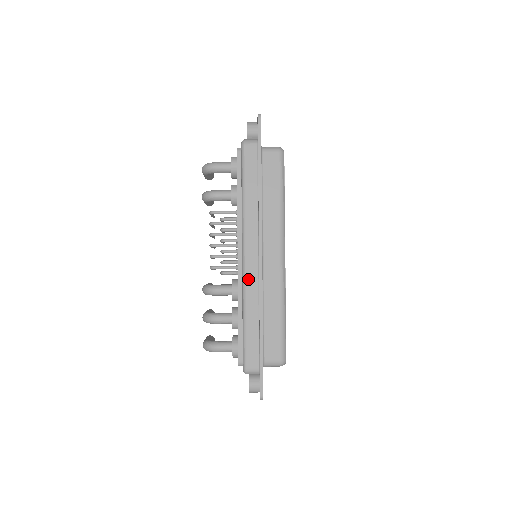
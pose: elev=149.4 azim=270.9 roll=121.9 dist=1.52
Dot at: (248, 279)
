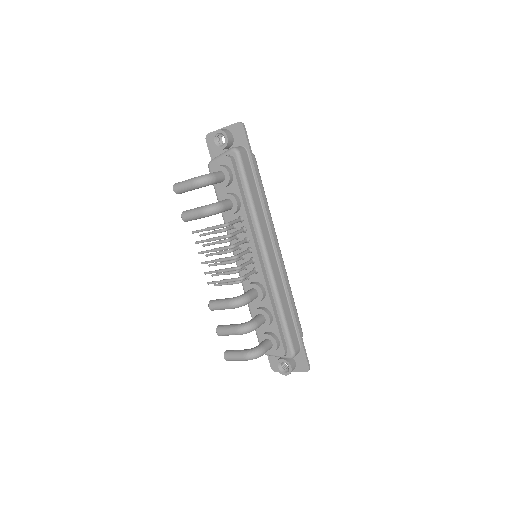
Dot at: (275, 276)
